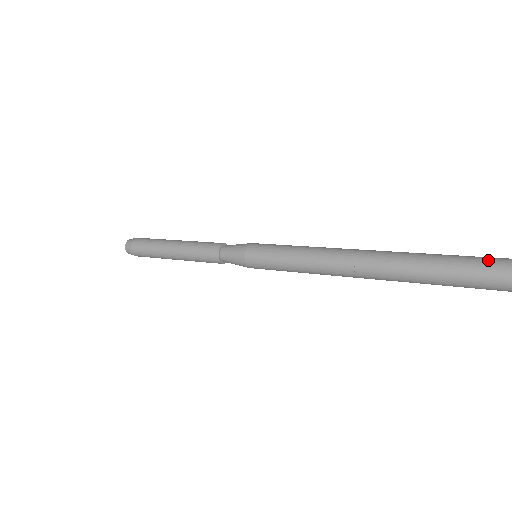
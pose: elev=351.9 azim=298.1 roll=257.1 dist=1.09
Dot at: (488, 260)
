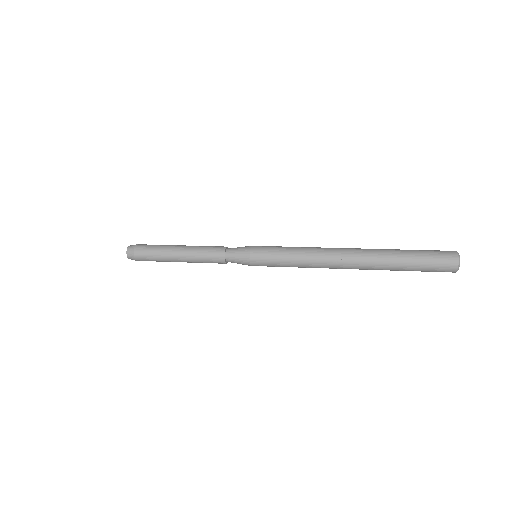
Dot at: (430, 251)
